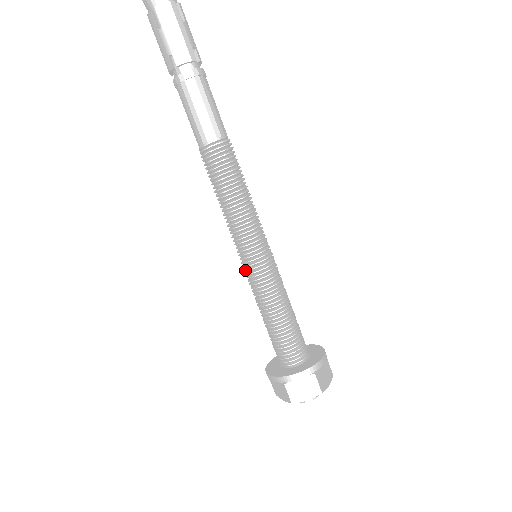
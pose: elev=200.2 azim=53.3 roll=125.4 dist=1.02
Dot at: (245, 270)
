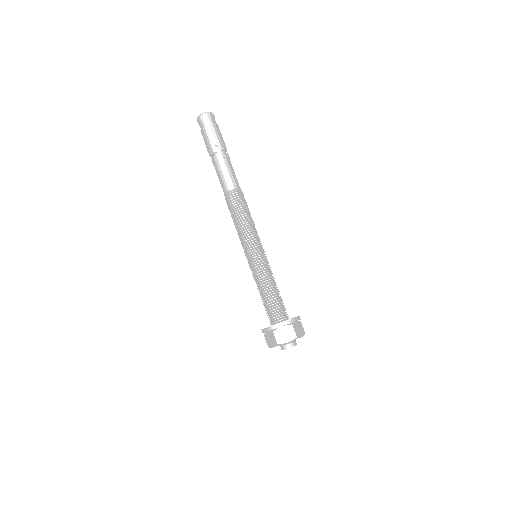
Dot at: occluded
